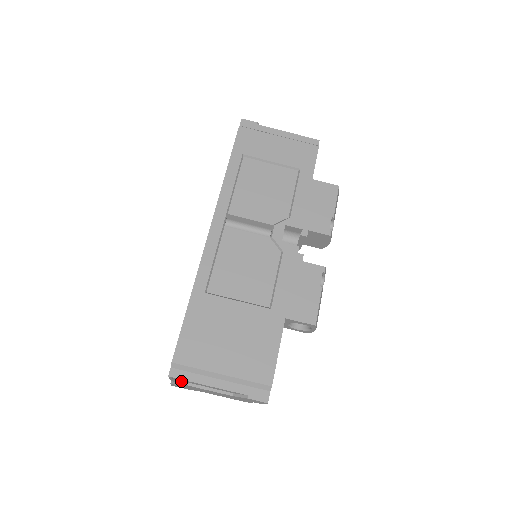
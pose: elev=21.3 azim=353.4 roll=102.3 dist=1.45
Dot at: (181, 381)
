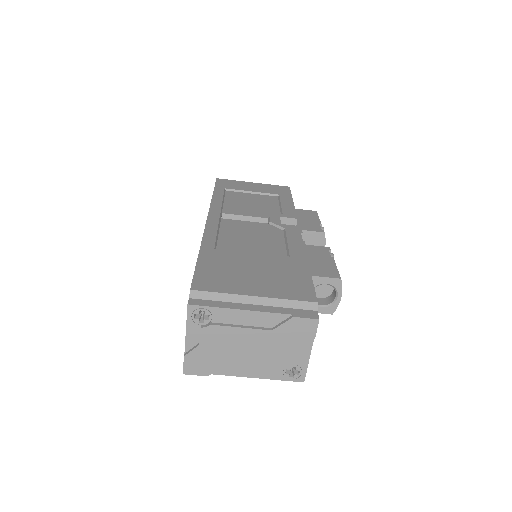
Dot at: (202, 325)
